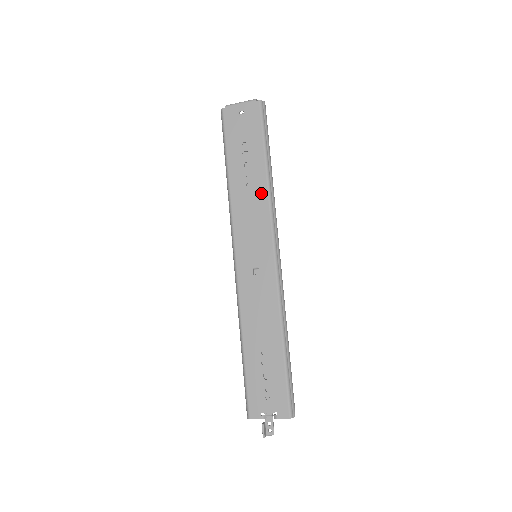
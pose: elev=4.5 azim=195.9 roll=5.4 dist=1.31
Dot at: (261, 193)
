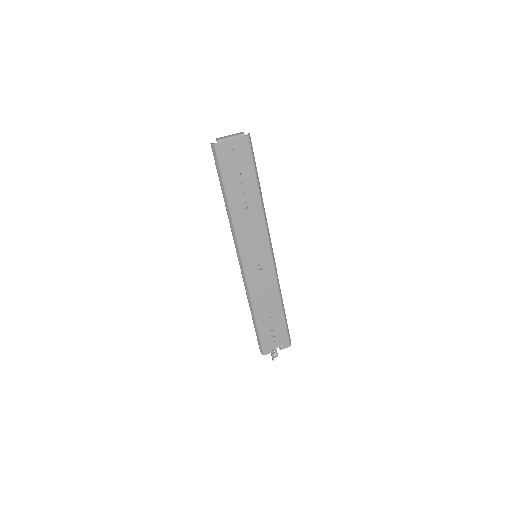
Dot at: (257, 212)
